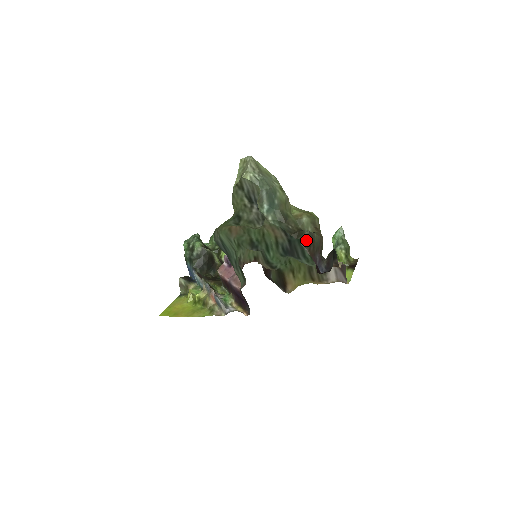
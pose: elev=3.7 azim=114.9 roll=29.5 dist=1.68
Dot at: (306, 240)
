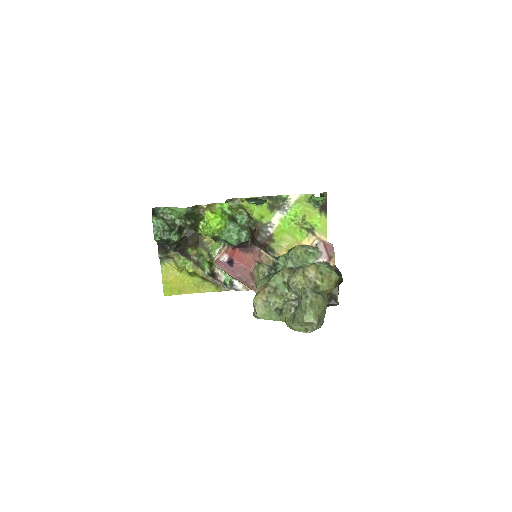
Dot at: occluded
